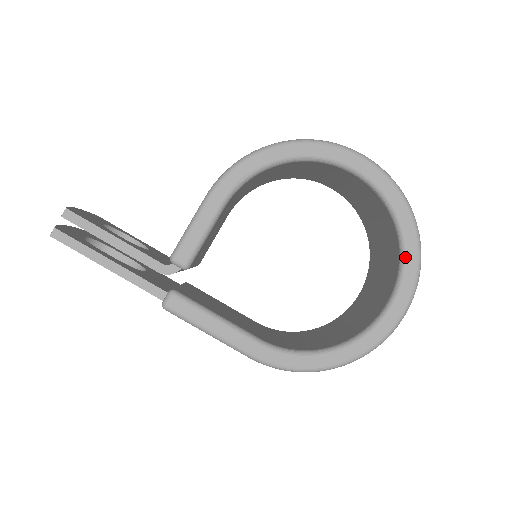
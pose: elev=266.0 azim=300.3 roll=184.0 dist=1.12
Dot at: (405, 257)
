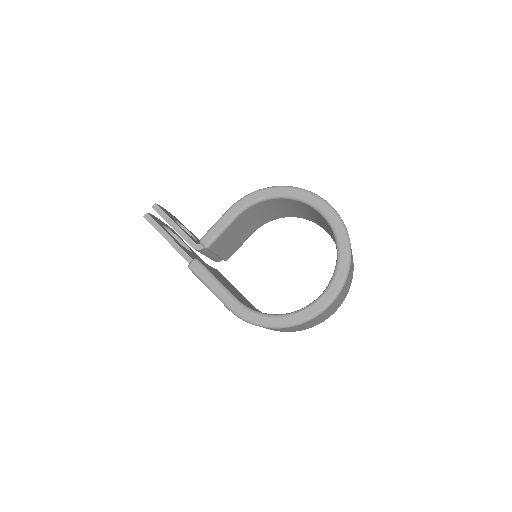
Dot at: (337, 267)
